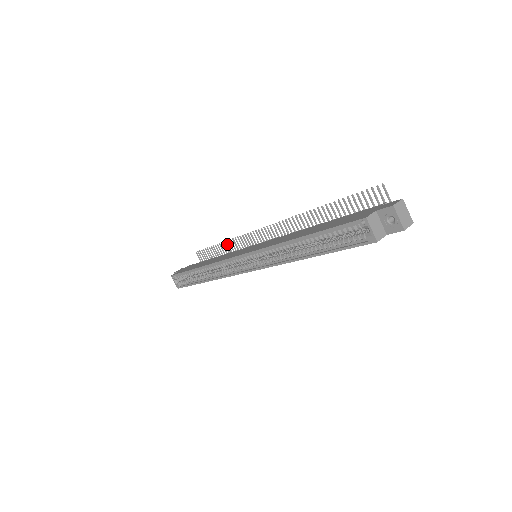
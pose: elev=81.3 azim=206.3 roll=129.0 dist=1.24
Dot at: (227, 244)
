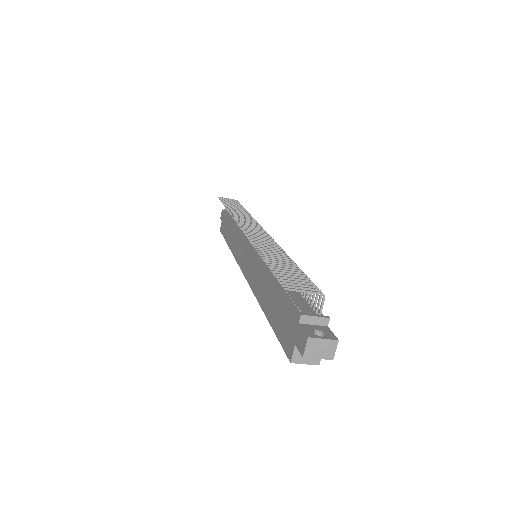
Dot at: occluded
